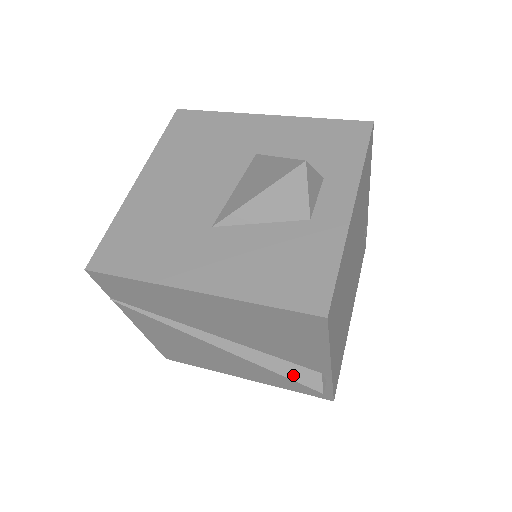
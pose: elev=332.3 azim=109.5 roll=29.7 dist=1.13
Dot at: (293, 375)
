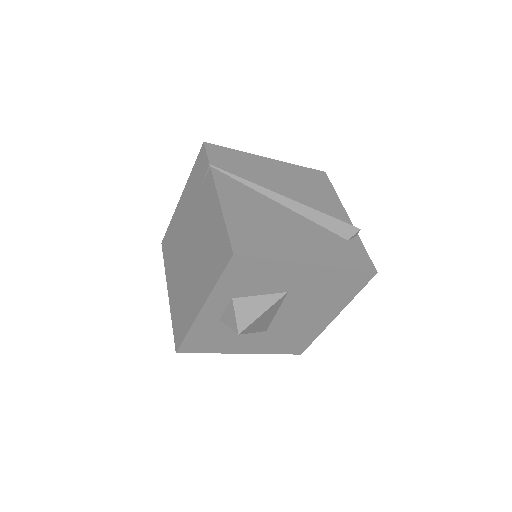
Dot at: (337, 219)
